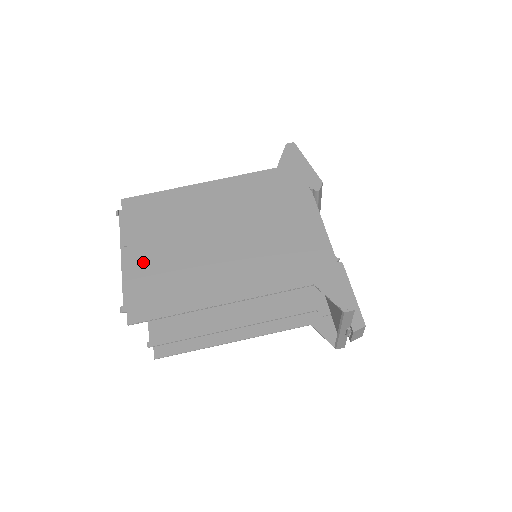
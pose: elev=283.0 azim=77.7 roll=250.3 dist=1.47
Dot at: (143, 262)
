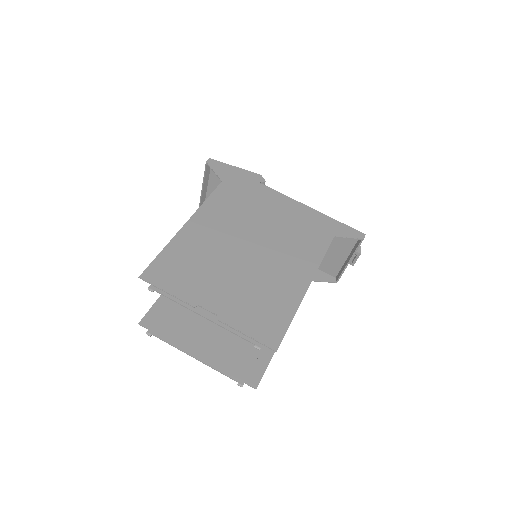
Dot at: (226, 305)
